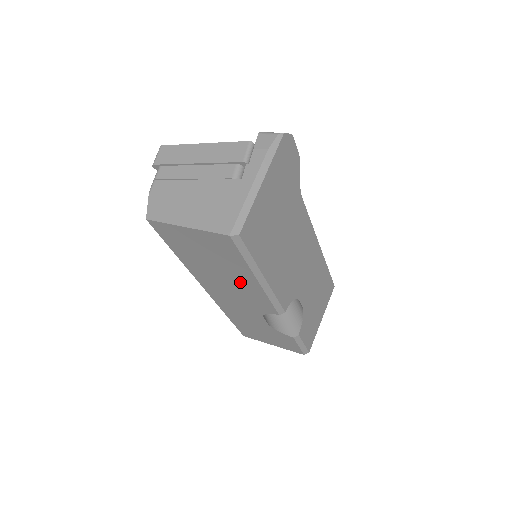
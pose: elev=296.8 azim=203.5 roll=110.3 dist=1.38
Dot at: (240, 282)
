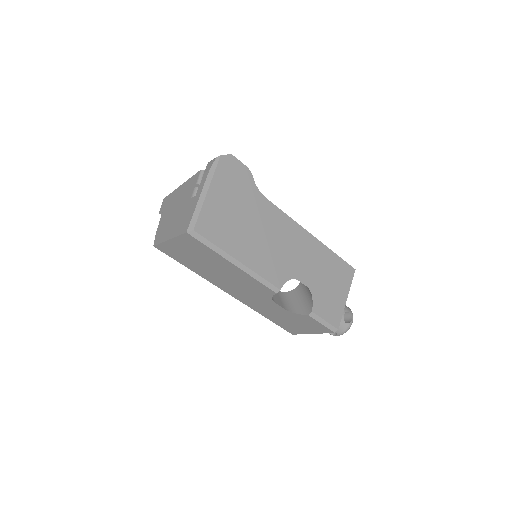
Dot at: (231, 273)
